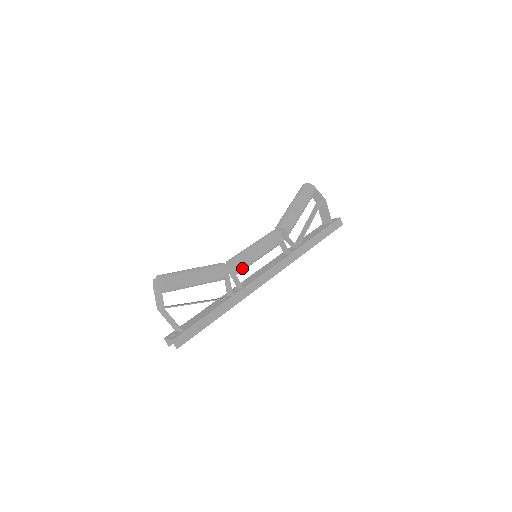
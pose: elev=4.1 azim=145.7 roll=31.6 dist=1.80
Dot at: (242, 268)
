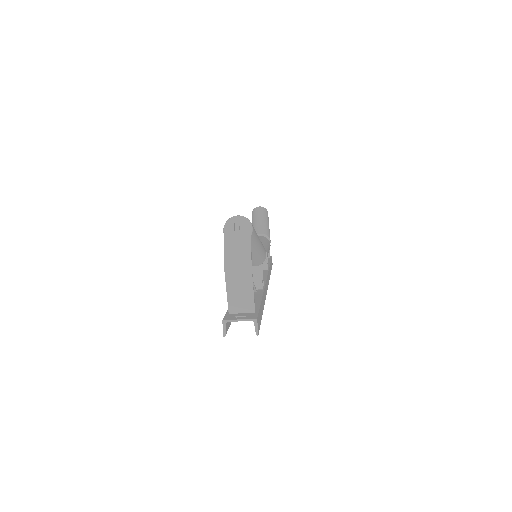
Dot at: occluded
